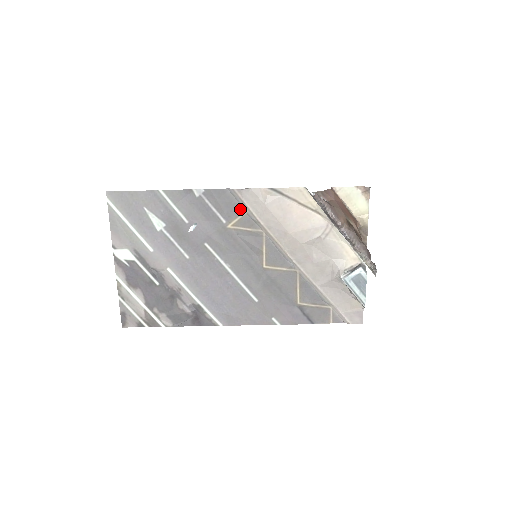
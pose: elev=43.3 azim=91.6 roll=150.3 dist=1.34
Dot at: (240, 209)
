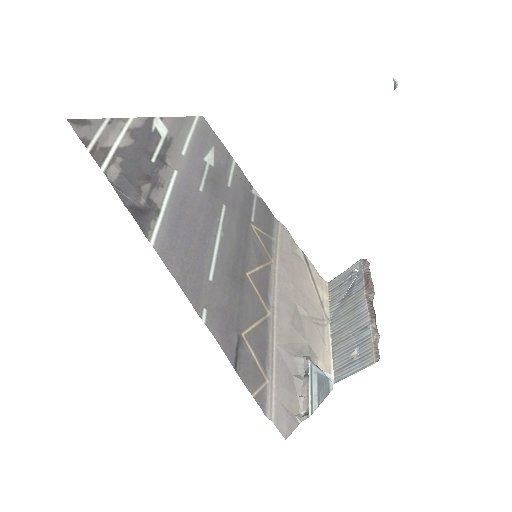
Dot at: (270, 233)
